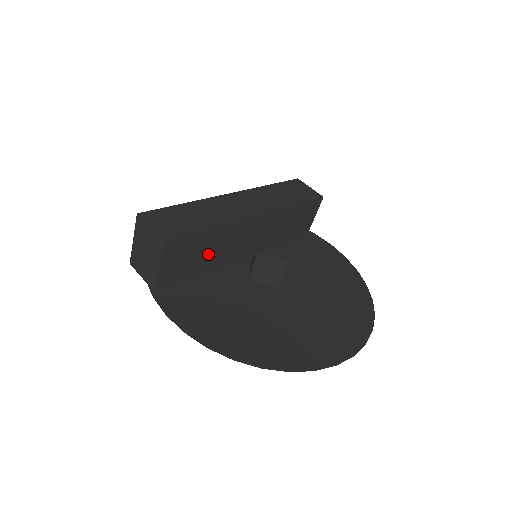
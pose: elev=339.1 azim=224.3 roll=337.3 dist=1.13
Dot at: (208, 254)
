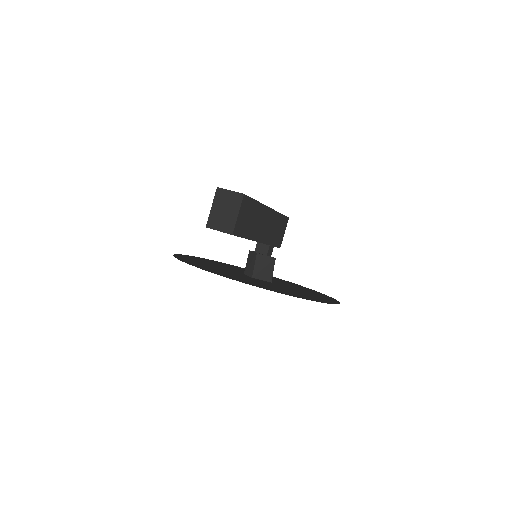
Dot at: (252, 223)
